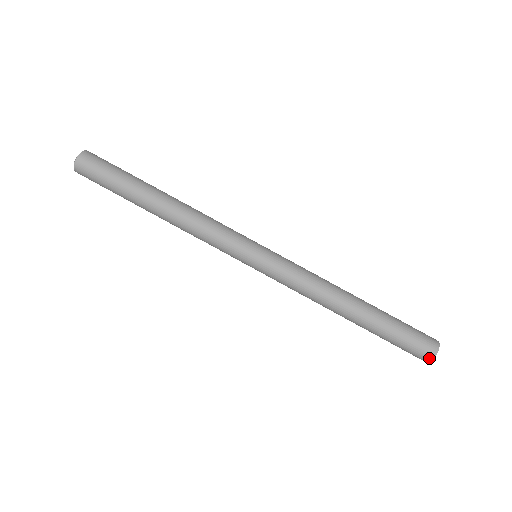
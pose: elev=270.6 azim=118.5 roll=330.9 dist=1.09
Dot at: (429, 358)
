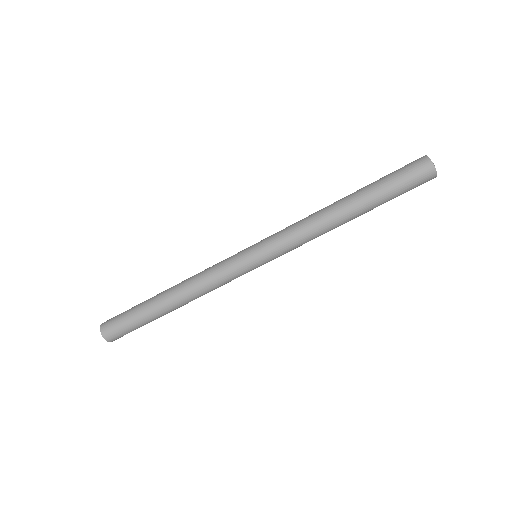
Dot at: (430, 167)
